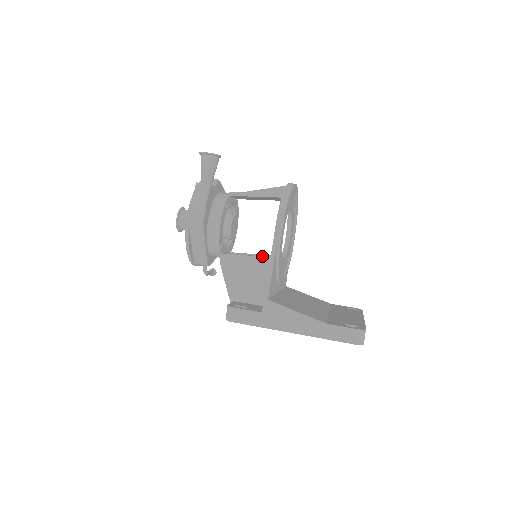
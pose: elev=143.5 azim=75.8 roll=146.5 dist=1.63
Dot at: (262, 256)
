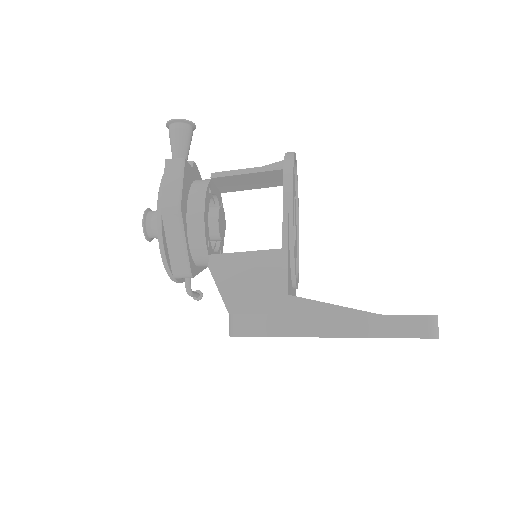
Dot at: (266, 250)
